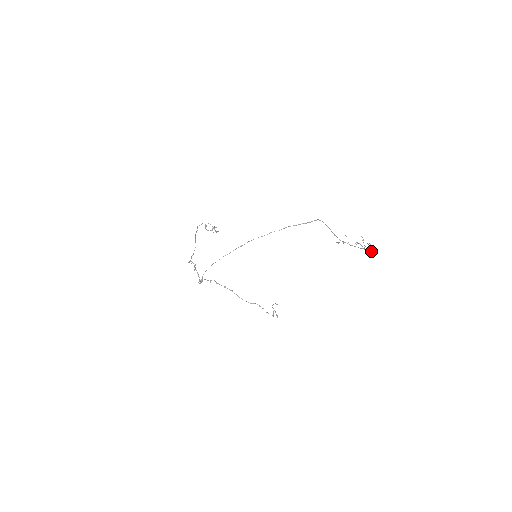
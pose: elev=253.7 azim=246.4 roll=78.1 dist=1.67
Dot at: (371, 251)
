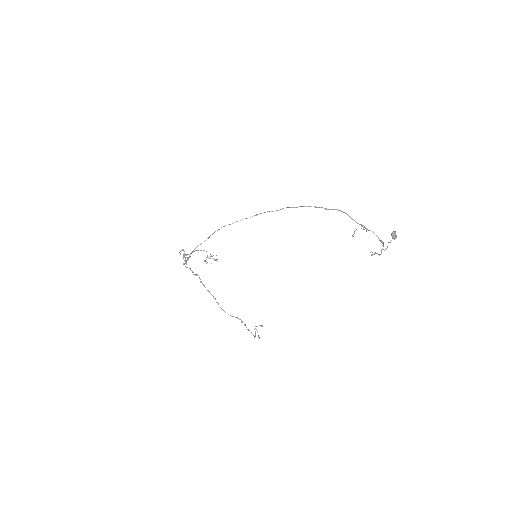
Dot at: (392, 232)
